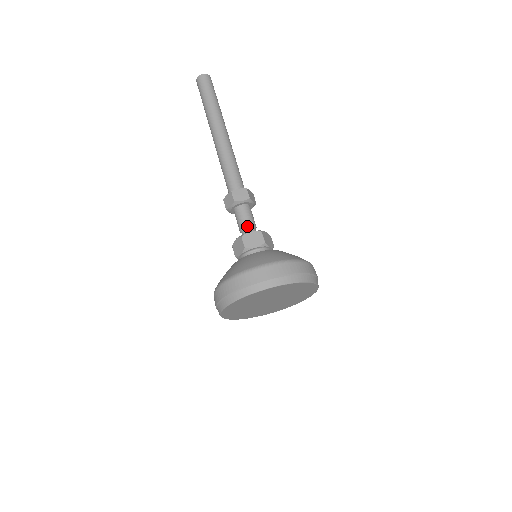
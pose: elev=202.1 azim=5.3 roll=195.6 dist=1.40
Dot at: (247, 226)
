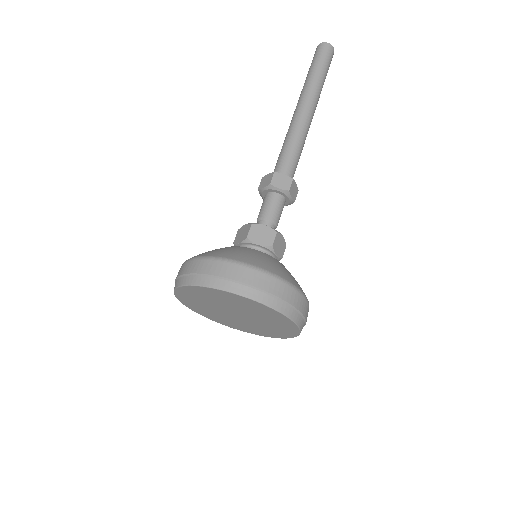
Dot at: (258, 218)
